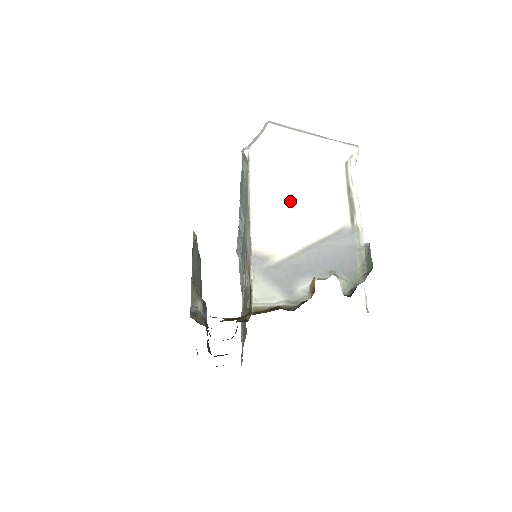
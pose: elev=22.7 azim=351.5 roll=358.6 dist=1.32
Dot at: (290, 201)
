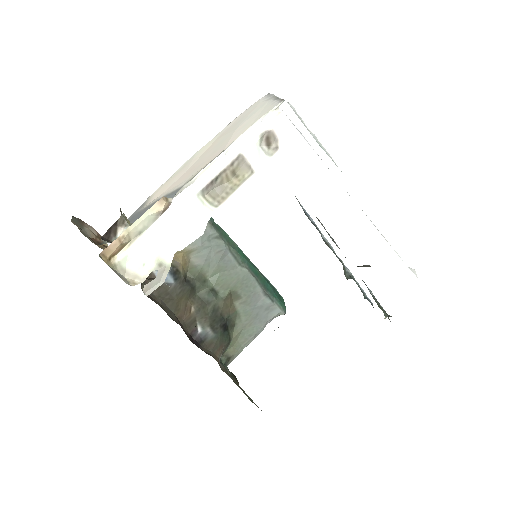
Dot at: (198, 161)
